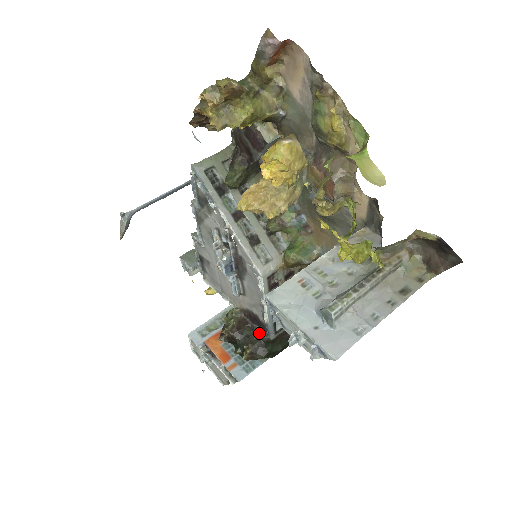
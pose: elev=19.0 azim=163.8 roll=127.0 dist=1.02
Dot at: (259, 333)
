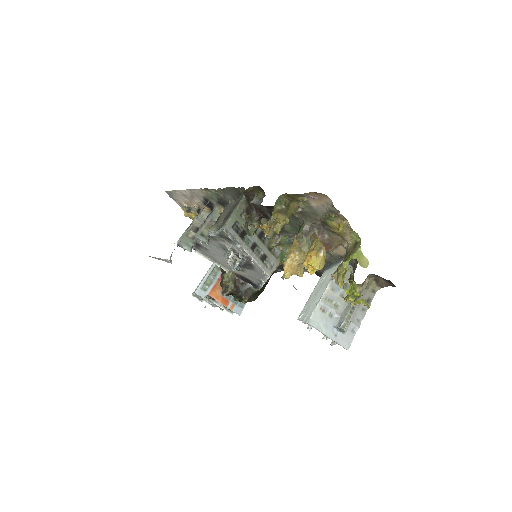
Dot at: (251, 288)
